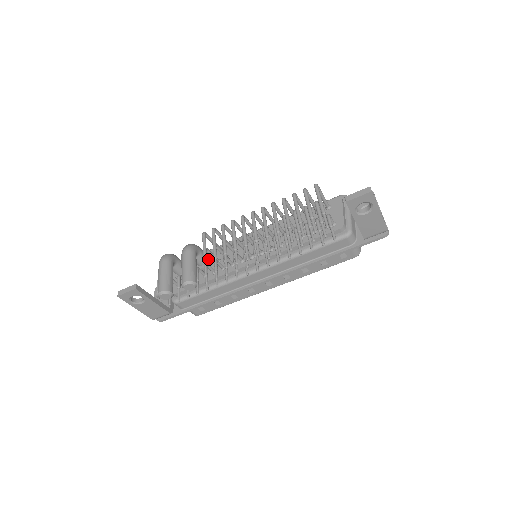
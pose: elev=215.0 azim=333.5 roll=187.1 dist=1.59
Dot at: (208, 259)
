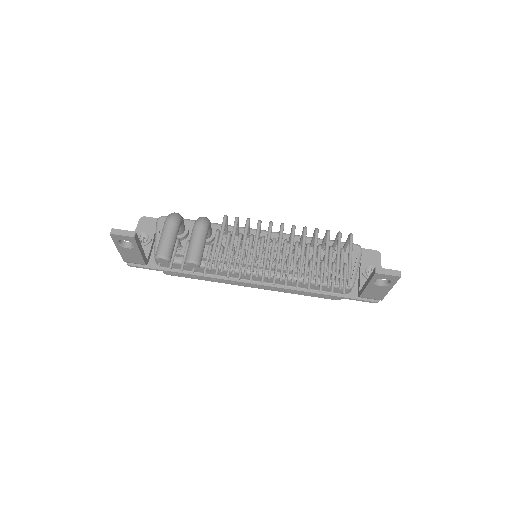
Dot at: (211, 236)
